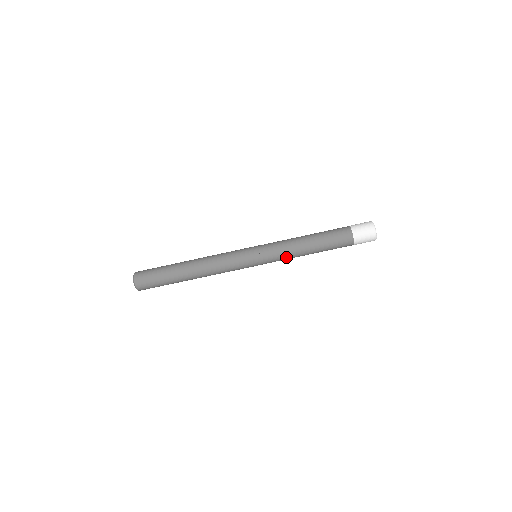
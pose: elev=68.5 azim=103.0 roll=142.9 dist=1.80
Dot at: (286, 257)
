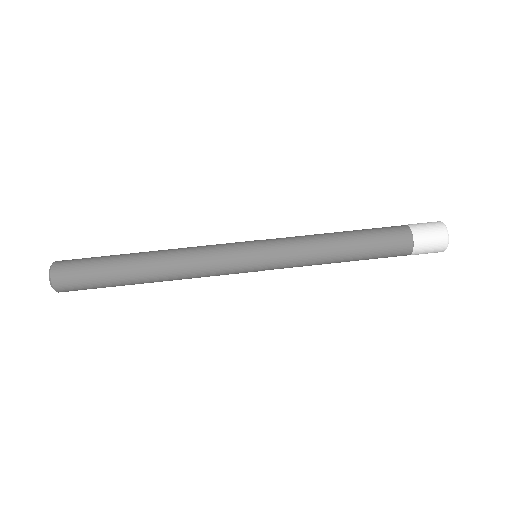
Dot at: (304, 250)
